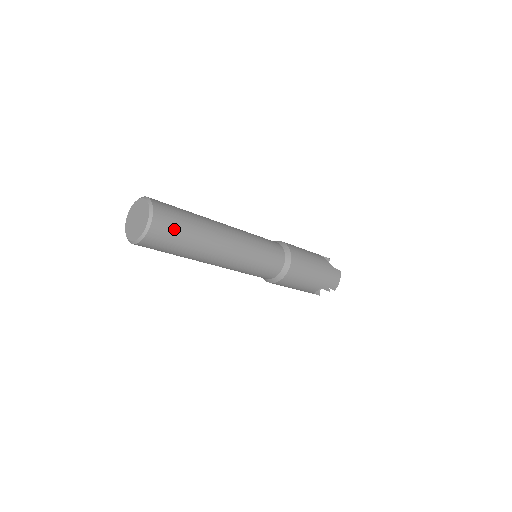
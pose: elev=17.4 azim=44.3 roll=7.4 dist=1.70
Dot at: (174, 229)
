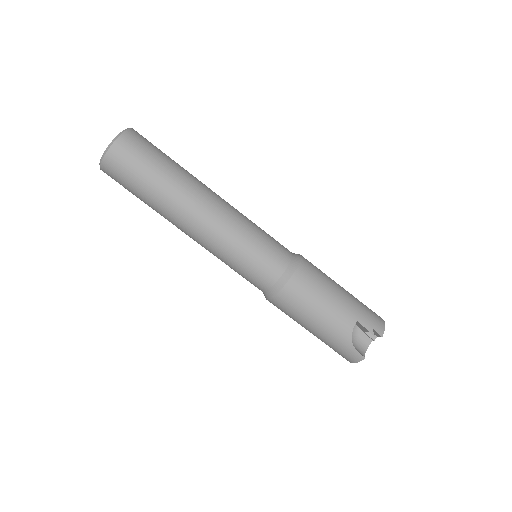
Dot at: (152, 148)
